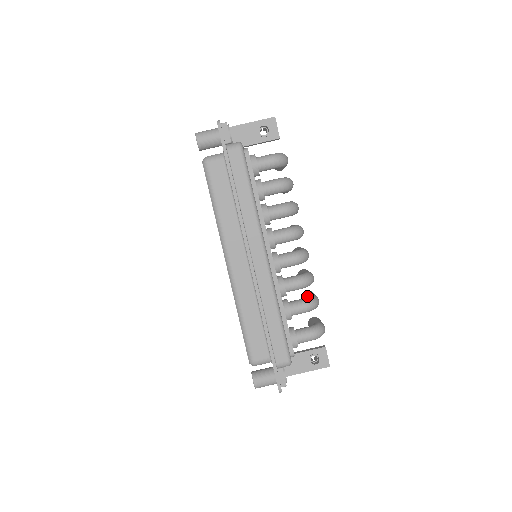
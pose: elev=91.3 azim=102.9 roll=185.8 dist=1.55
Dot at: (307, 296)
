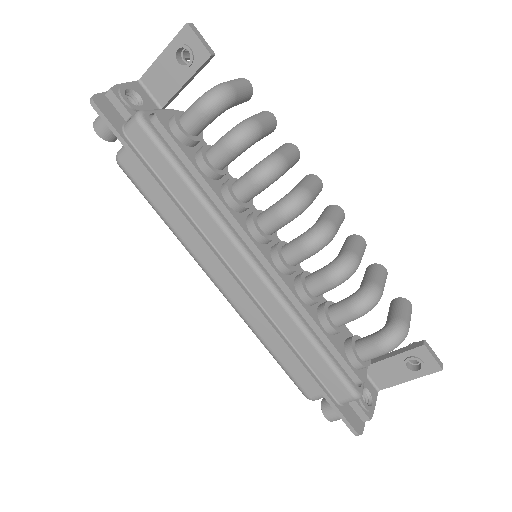
Dot at: occluded
